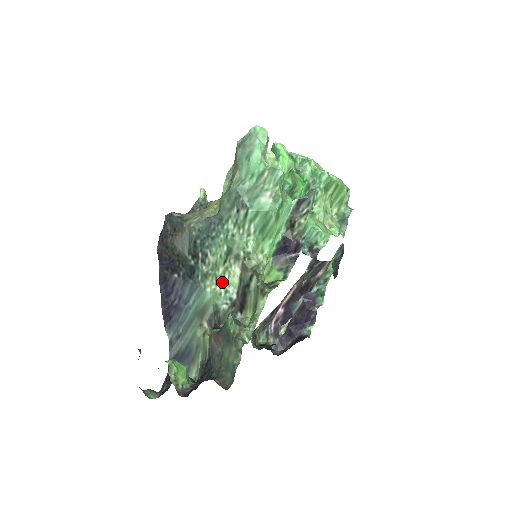
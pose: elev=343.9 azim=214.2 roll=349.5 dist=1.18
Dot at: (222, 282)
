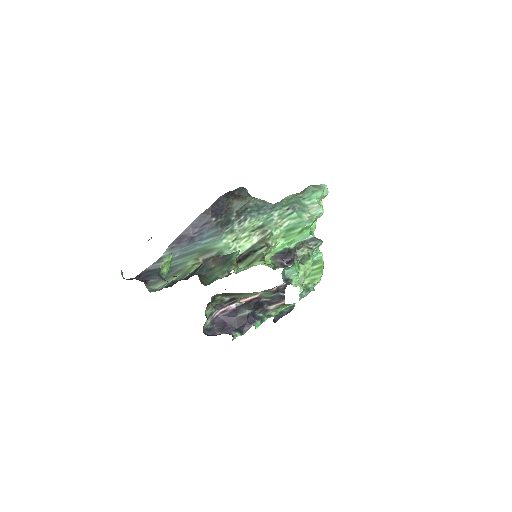
Dot at: (238, 242)
